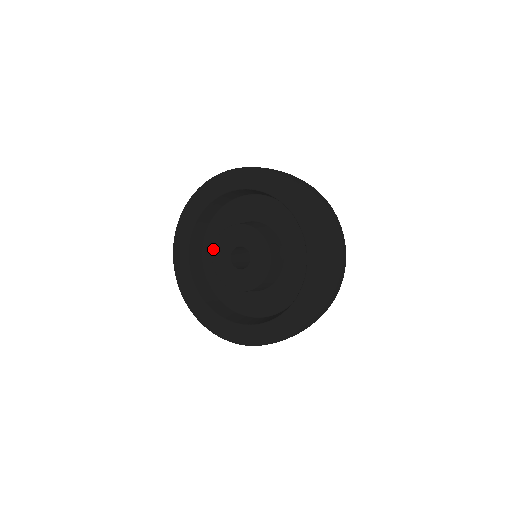
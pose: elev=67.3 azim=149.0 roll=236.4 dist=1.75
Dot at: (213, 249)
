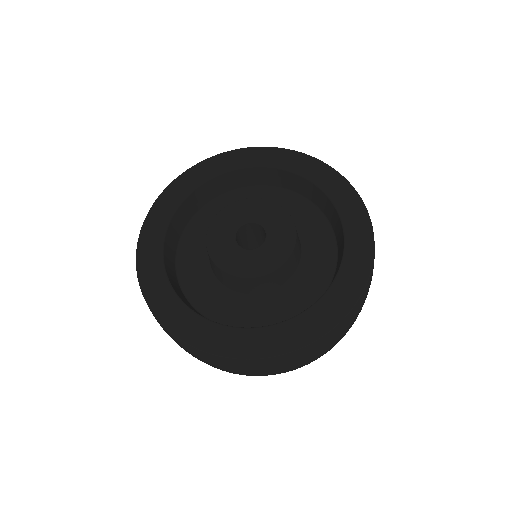
Dot at: (228, 205)
